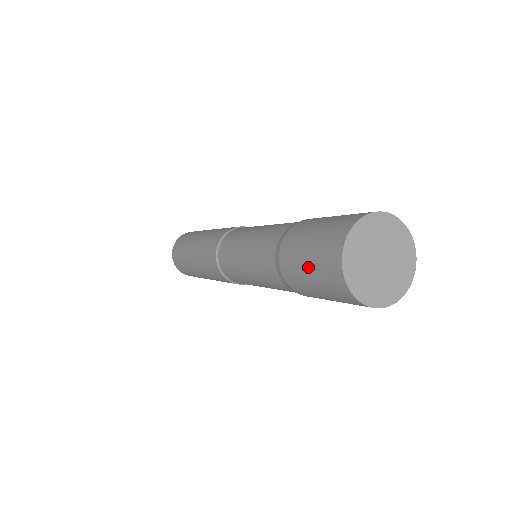
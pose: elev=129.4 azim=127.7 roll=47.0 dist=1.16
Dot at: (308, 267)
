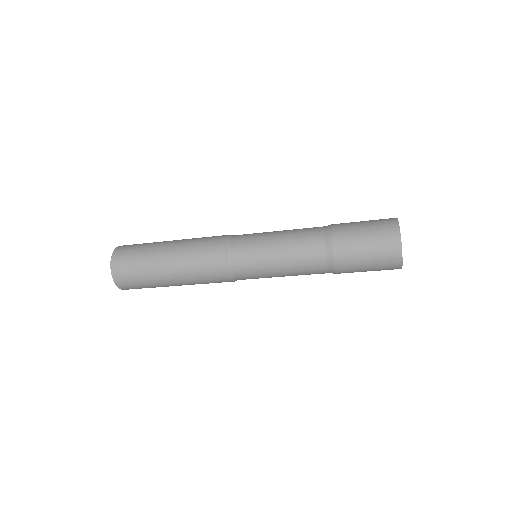
Dot at: (369, 263)
